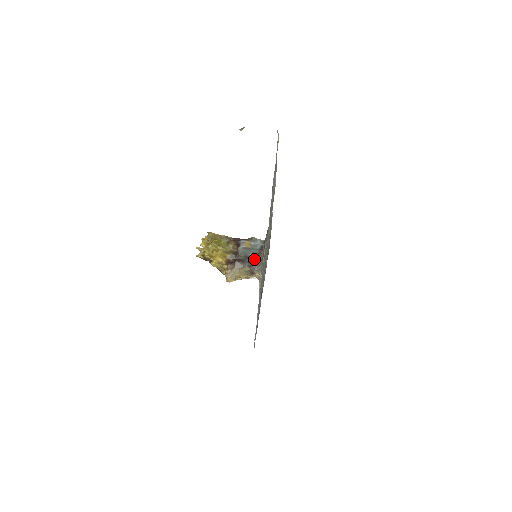
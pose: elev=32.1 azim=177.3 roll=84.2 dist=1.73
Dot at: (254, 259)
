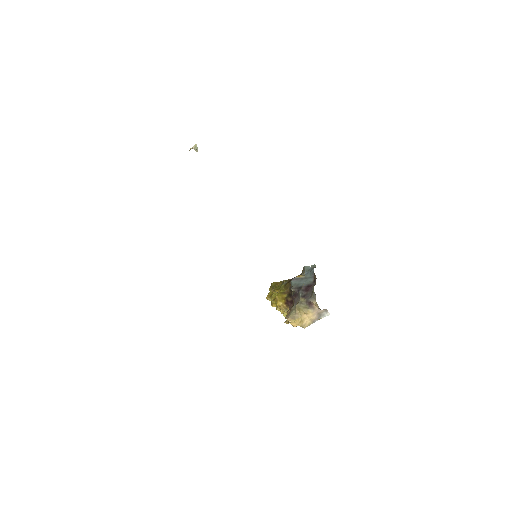
Dot at: (309, 288)
